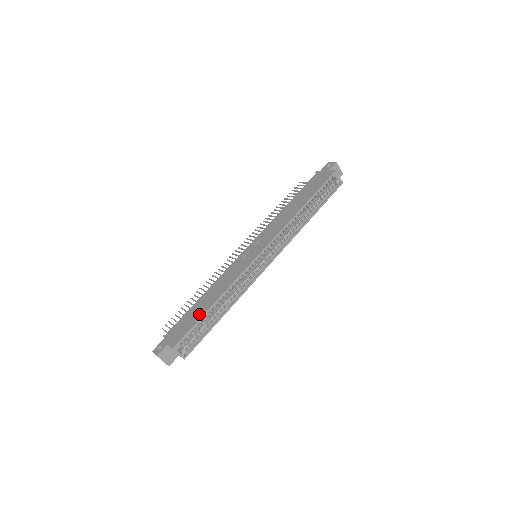
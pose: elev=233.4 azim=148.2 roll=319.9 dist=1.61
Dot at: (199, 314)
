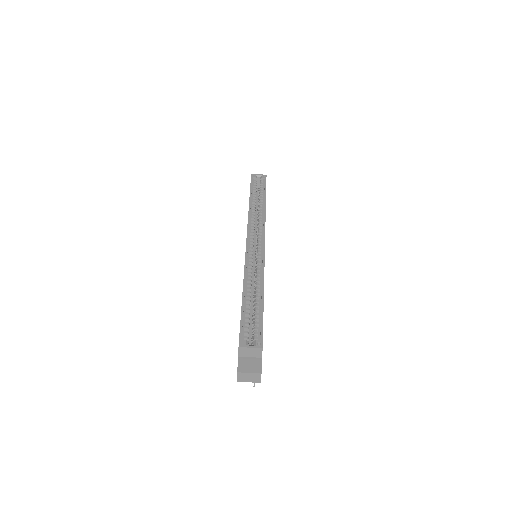
Dot at: occluded
